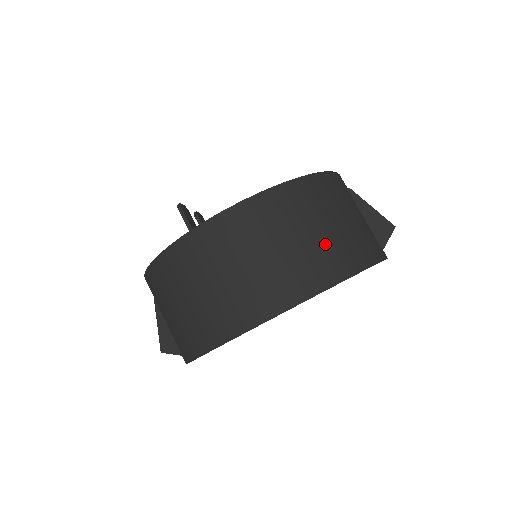
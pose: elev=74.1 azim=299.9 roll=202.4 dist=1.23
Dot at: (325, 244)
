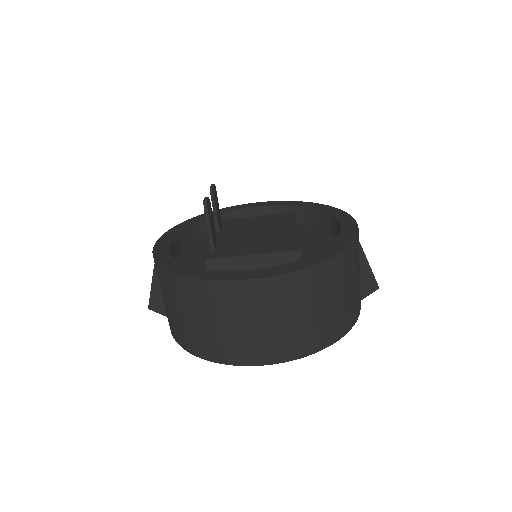
Dot at: (326, 319)
